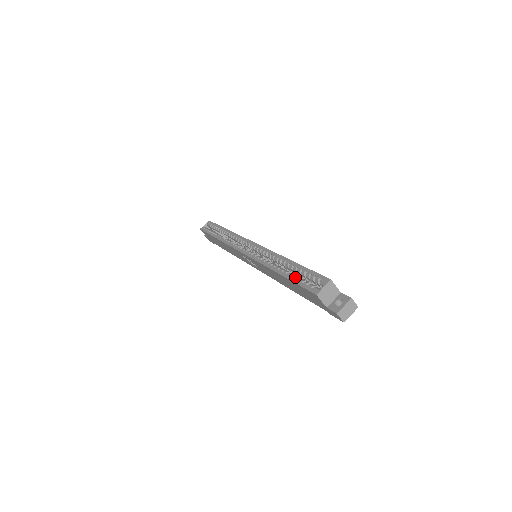
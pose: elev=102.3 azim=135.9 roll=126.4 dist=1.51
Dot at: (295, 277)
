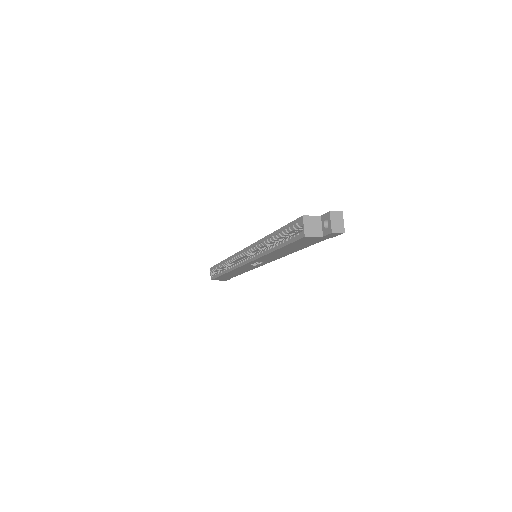
Dot at: (284, 241)
